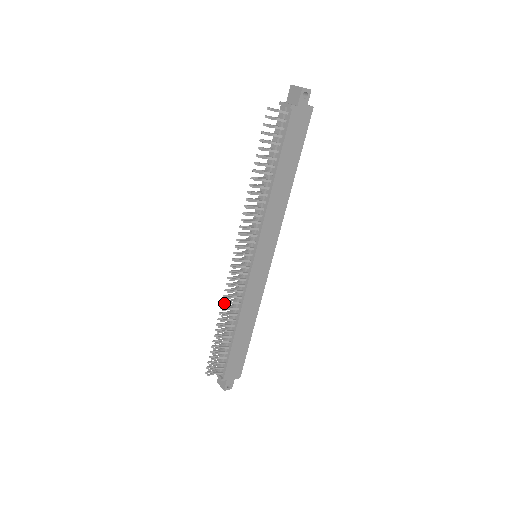
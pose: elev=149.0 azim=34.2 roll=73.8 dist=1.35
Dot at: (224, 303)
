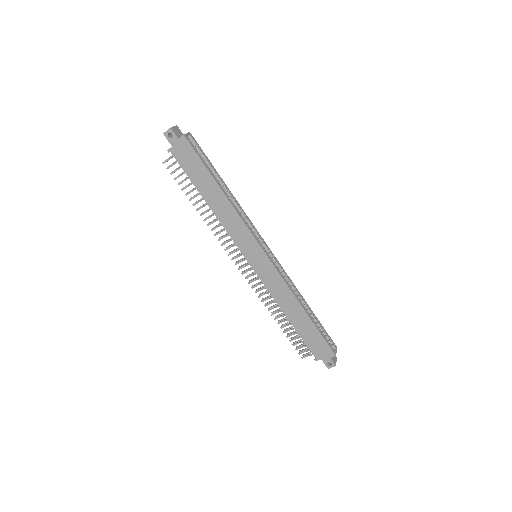
Dot at: (261, 301)
